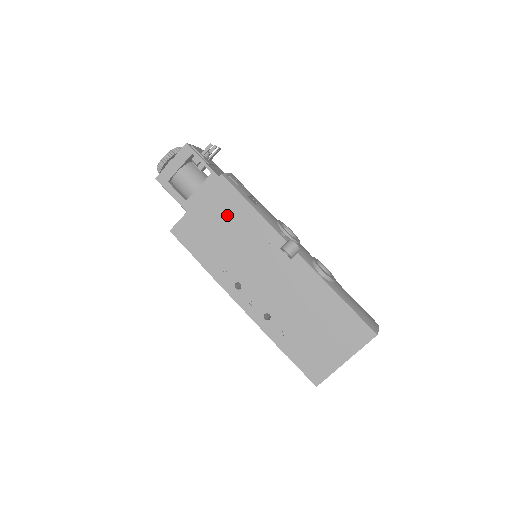
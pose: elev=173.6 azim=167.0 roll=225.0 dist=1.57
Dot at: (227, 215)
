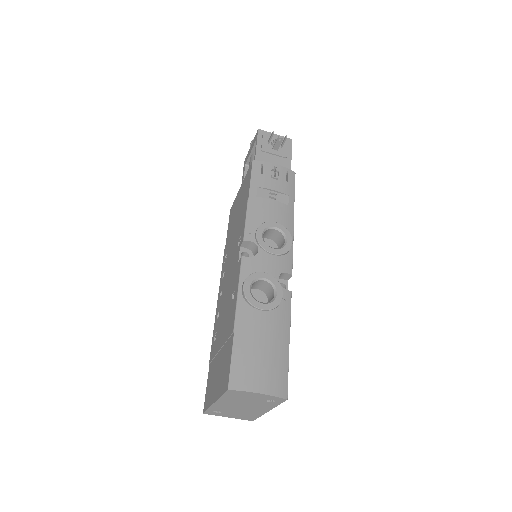
Dot at: (242, 202)
